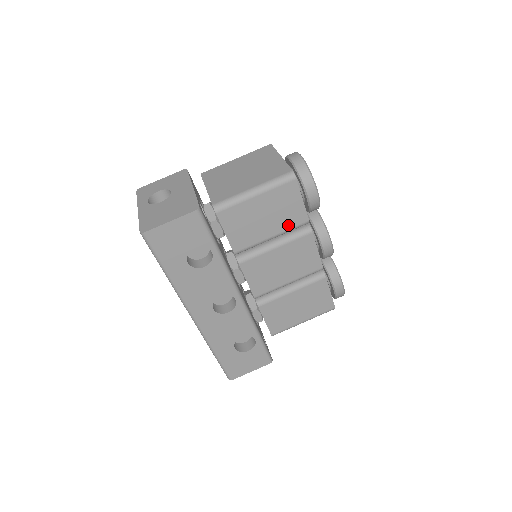
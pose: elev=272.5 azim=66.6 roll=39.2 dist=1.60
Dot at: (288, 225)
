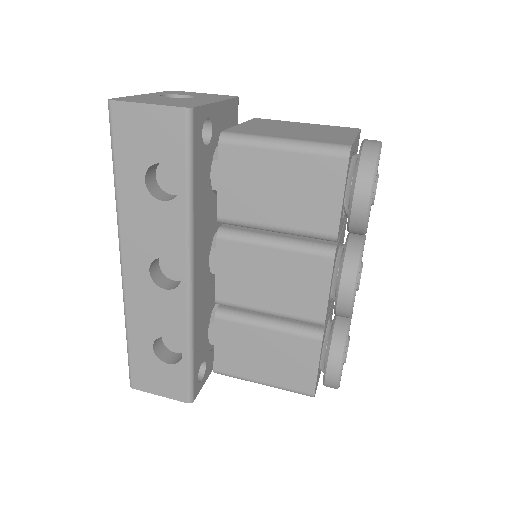
Dot at: (305, 224)
